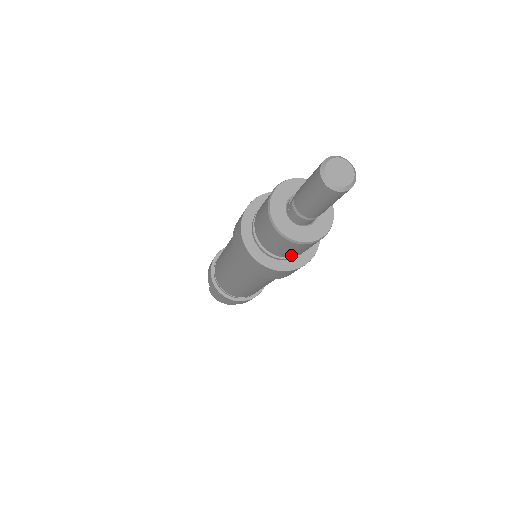
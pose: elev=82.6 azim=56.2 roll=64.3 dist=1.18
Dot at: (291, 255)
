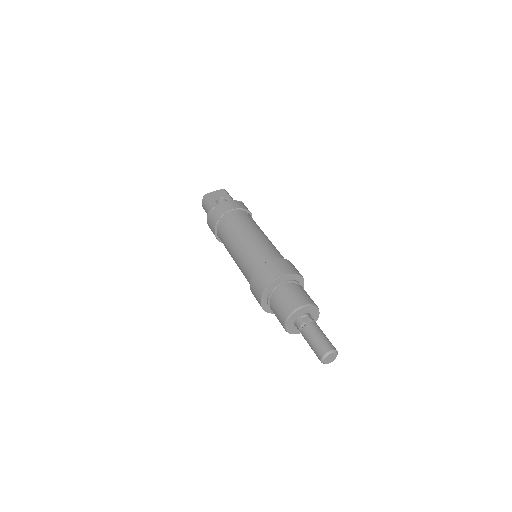
Dot at: occluded
